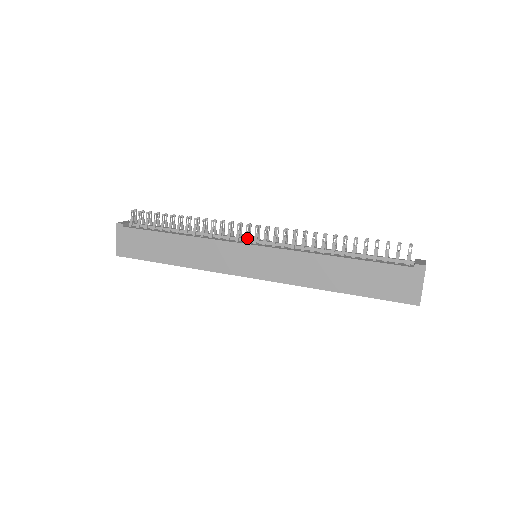
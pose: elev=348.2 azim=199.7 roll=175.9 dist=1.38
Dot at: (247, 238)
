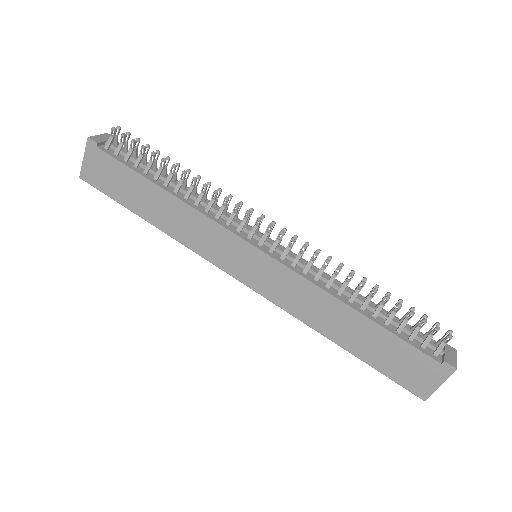
Dot at: (253, 234)
